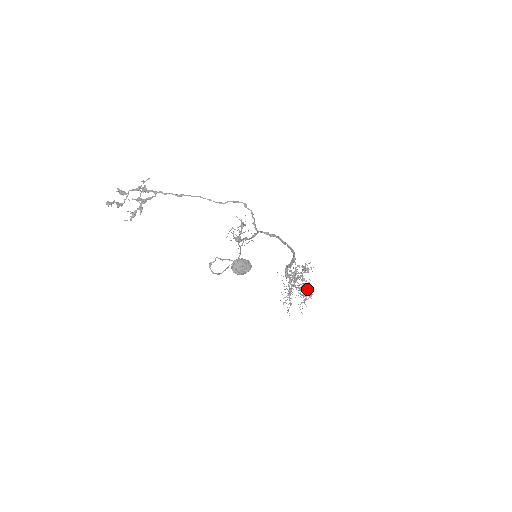
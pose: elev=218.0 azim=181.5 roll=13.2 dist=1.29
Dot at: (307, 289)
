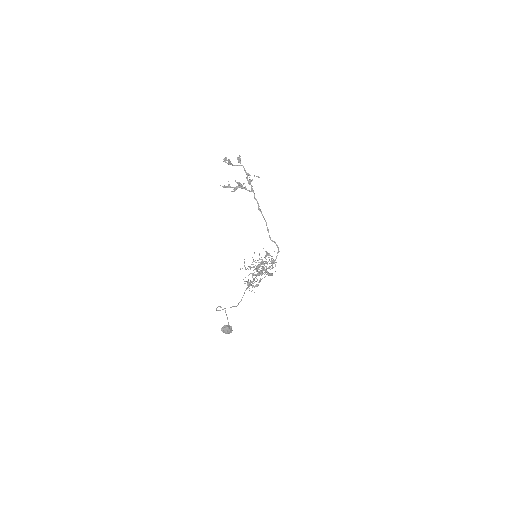
Dot at: (262, 269)
